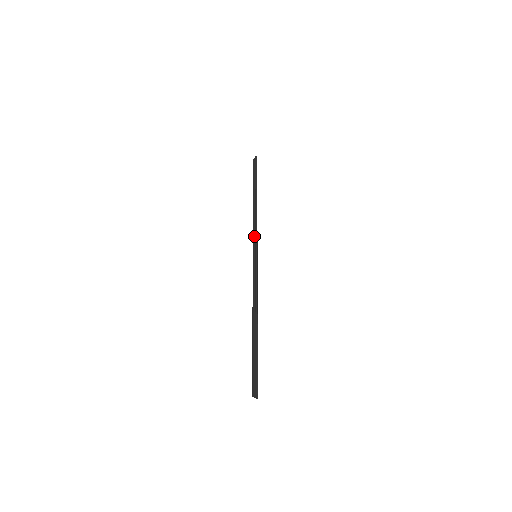
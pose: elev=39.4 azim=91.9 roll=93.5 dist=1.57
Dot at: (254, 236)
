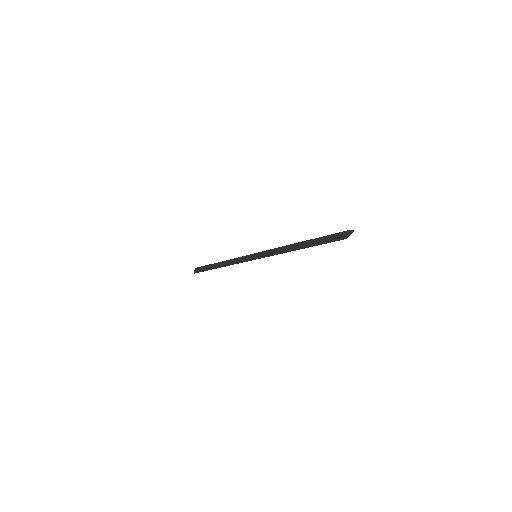
Dot at: occluded
